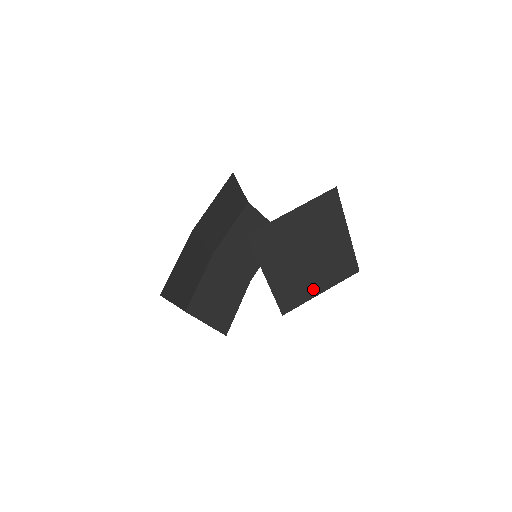
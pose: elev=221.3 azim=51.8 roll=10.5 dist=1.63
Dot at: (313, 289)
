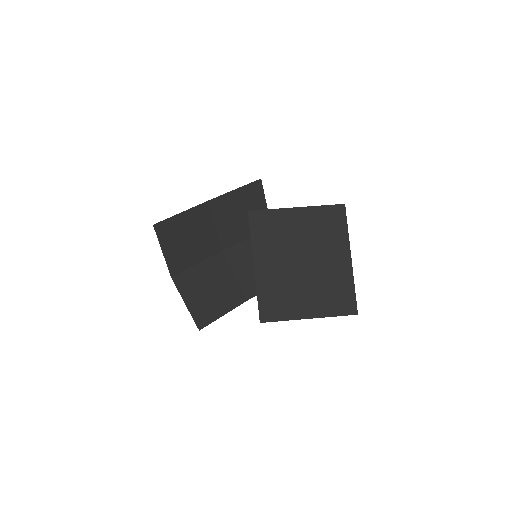
Dot at: (301, 308)
